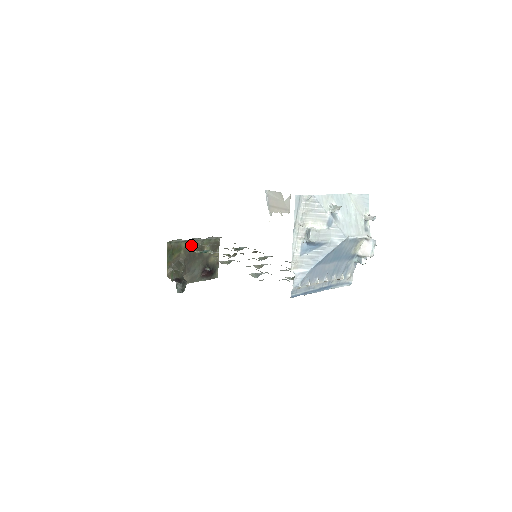
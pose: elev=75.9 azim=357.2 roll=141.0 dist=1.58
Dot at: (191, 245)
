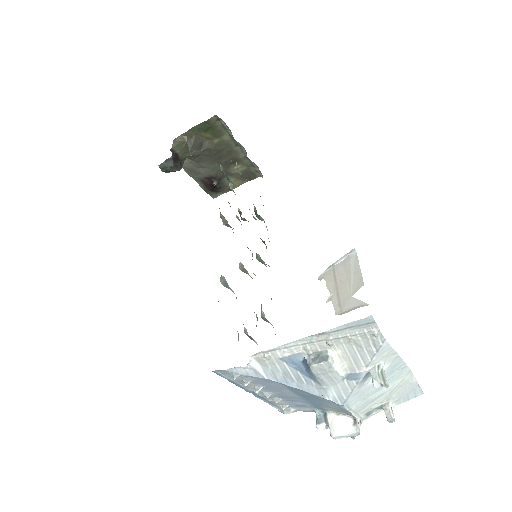
Dot at: (232, 146)
